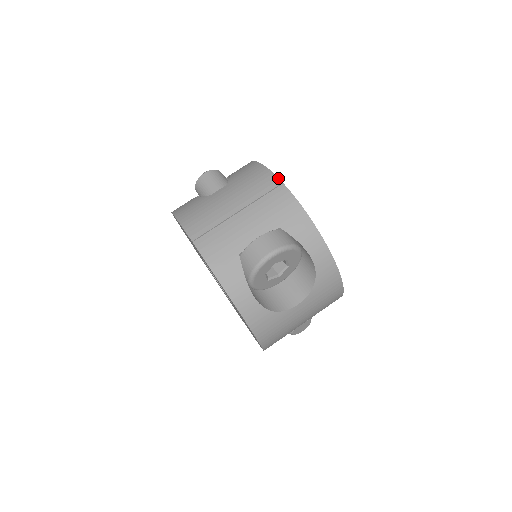
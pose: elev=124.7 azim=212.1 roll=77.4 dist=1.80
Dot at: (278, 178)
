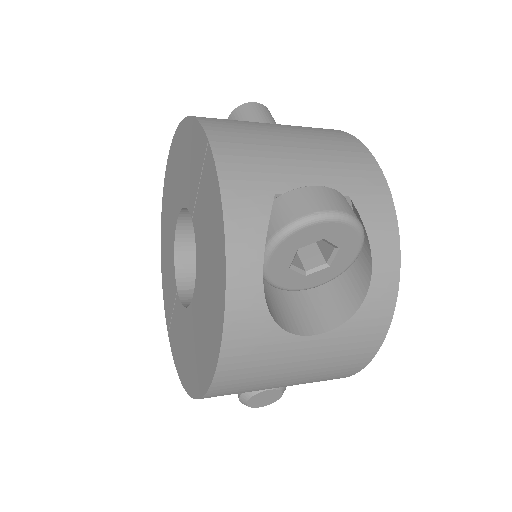
Dot at: occluded
